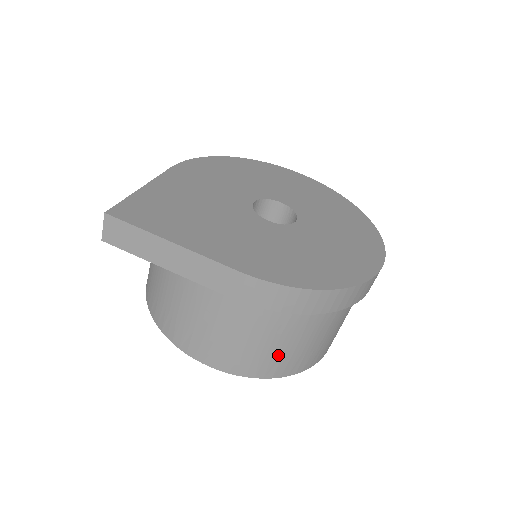
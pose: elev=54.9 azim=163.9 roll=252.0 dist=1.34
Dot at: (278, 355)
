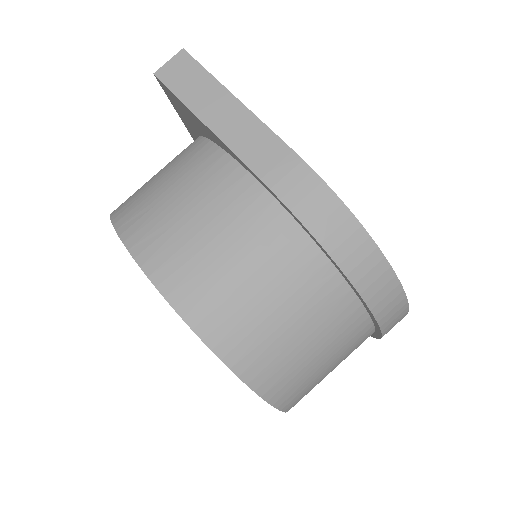
Dot at: (256, 318)
